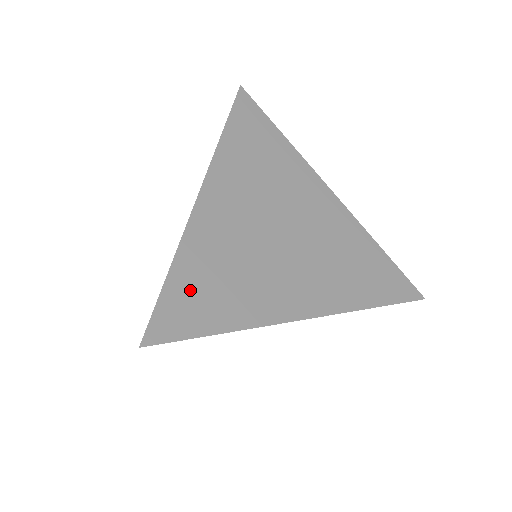
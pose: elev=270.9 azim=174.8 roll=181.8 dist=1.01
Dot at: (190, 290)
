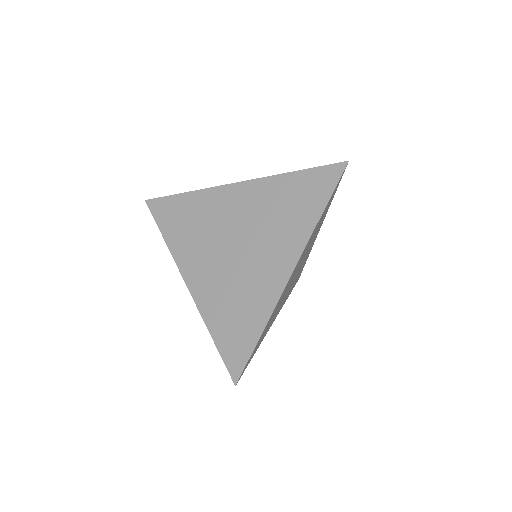
Dot at: (228, 335)
